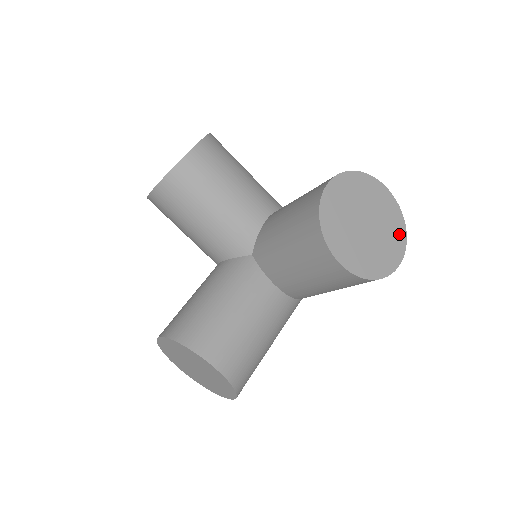
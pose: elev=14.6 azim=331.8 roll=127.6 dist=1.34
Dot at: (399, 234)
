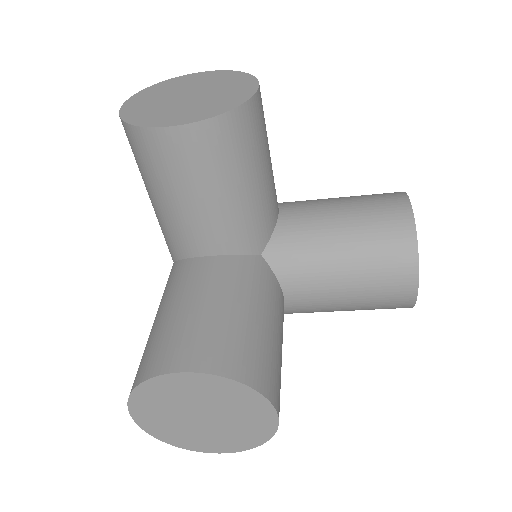
Dot at: occluded
